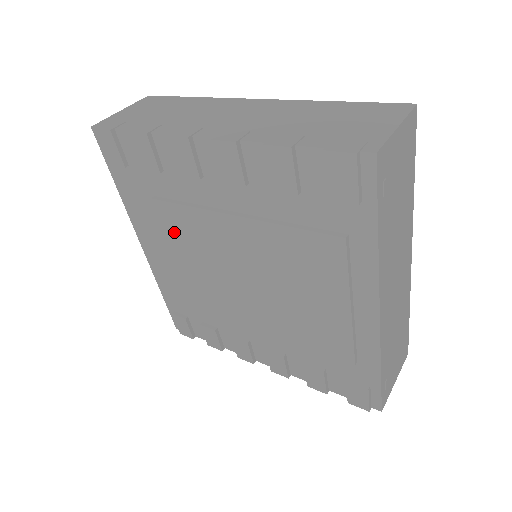
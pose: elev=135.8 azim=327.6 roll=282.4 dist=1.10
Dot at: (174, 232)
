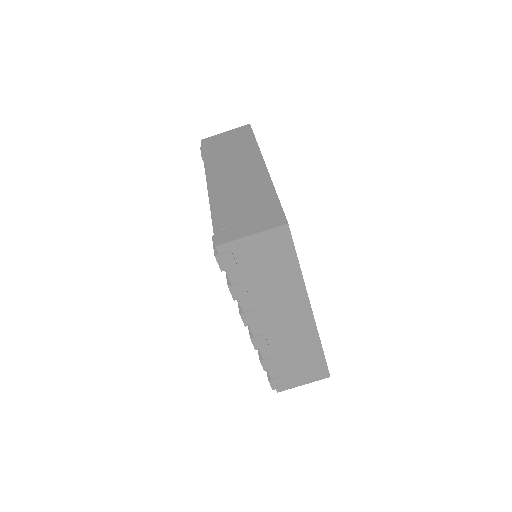
Dot at: occluded
